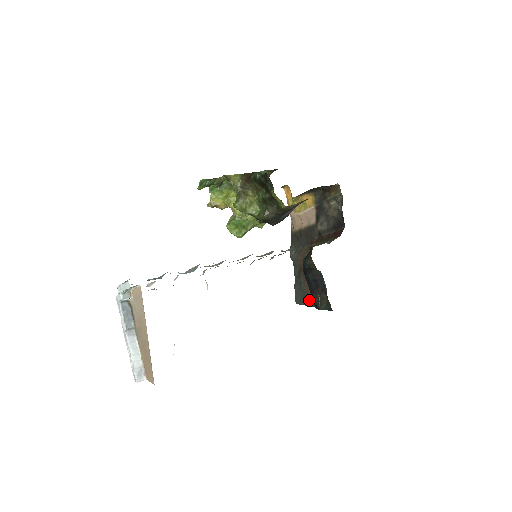
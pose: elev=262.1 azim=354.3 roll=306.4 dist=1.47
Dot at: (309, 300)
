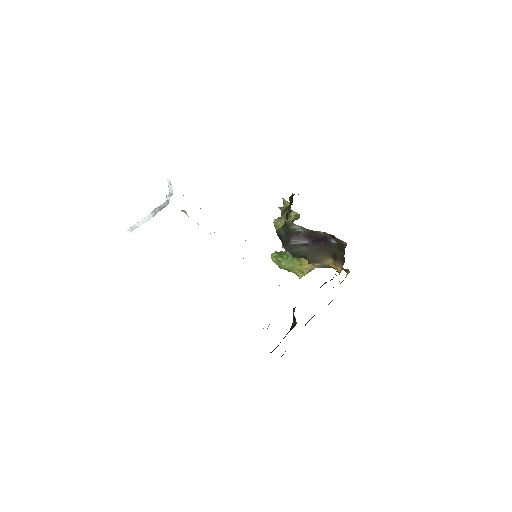
Dot at: occluded
